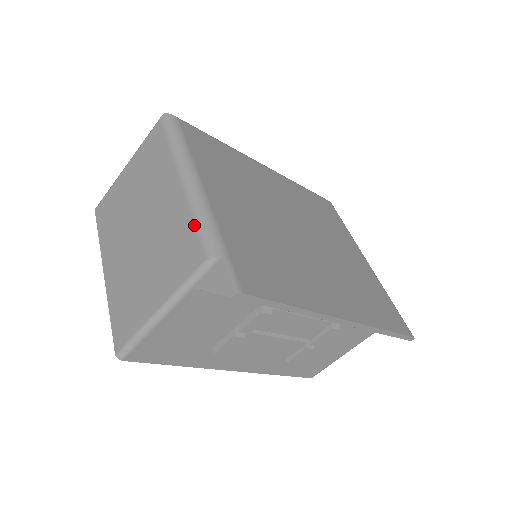
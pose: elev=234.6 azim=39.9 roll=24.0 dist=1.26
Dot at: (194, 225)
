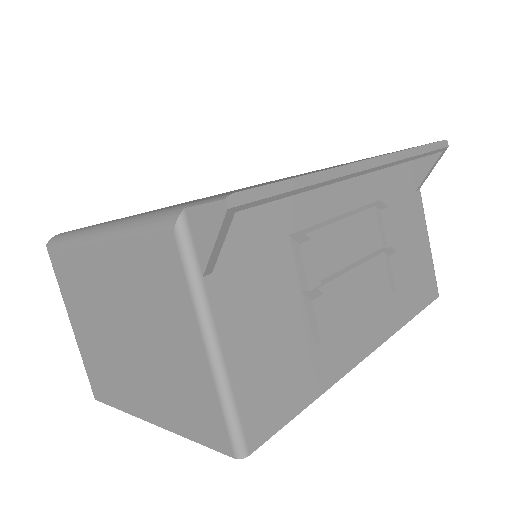
Dot at: (139, 238)
